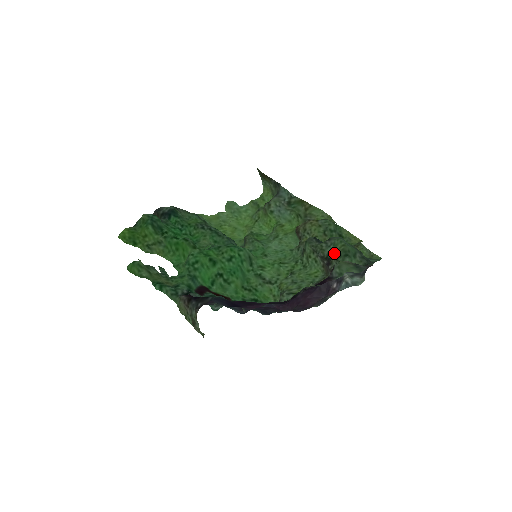
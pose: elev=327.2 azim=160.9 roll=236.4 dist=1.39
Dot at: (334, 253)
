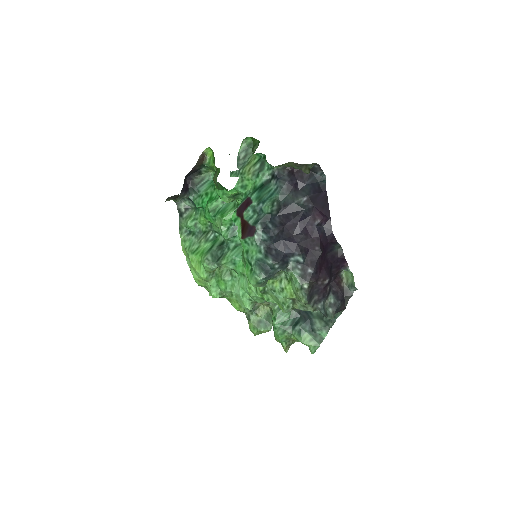
Dot at: occluded
